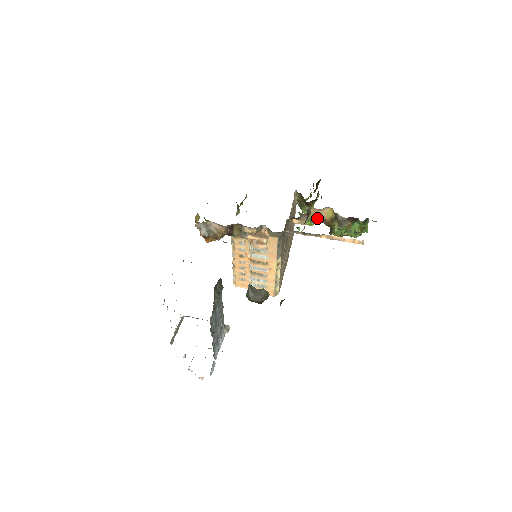
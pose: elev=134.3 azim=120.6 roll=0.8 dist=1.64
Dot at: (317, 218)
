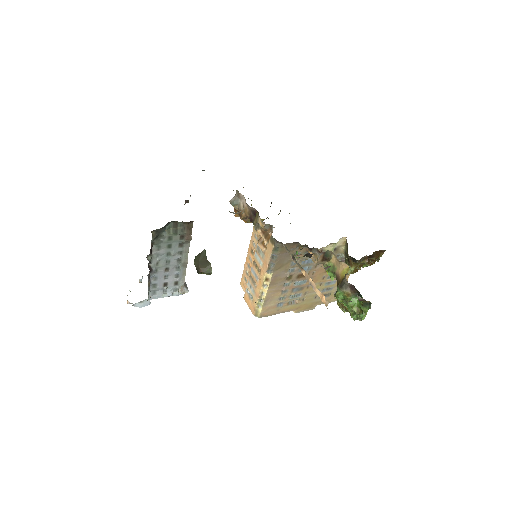
Dot at: (334, 270)
